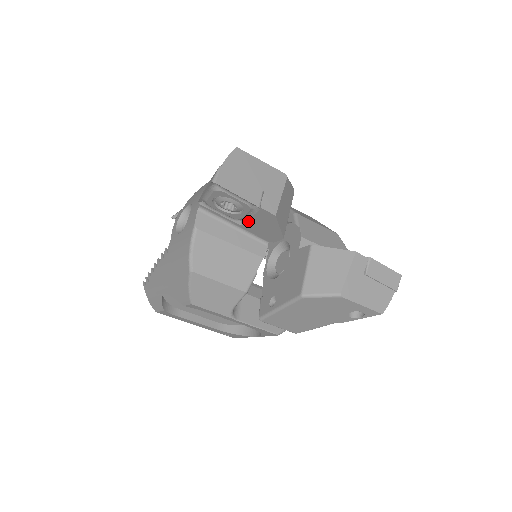
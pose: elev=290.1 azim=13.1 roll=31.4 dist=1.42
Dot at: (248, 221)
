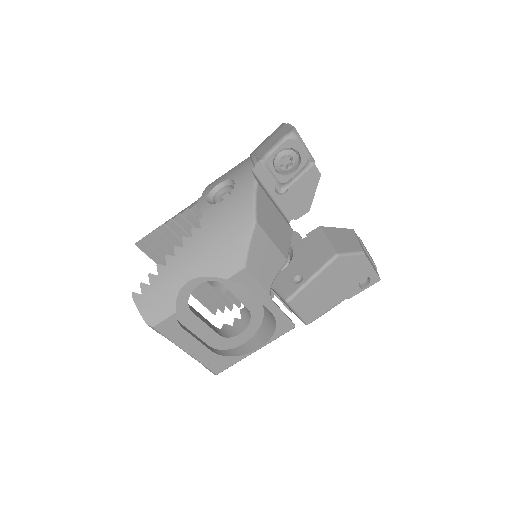
Dot at: (290, 187)
